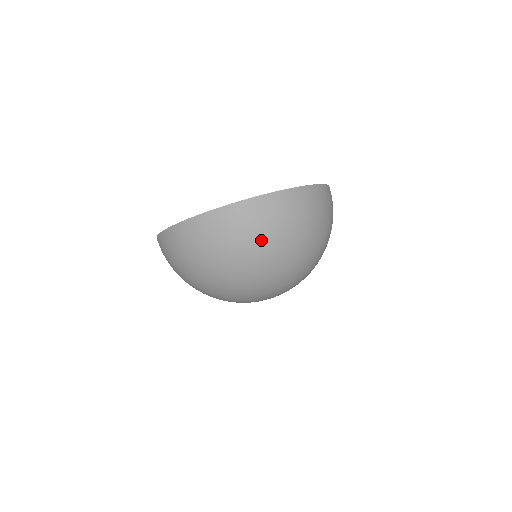
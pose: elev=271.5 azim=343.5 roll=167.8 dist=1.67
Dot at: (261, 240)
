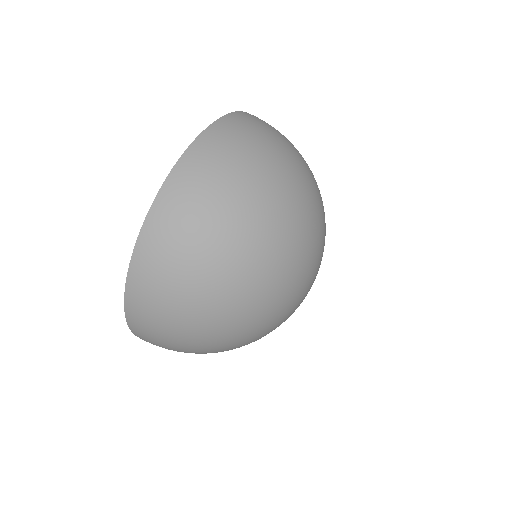
Dot at: (245, 175)
